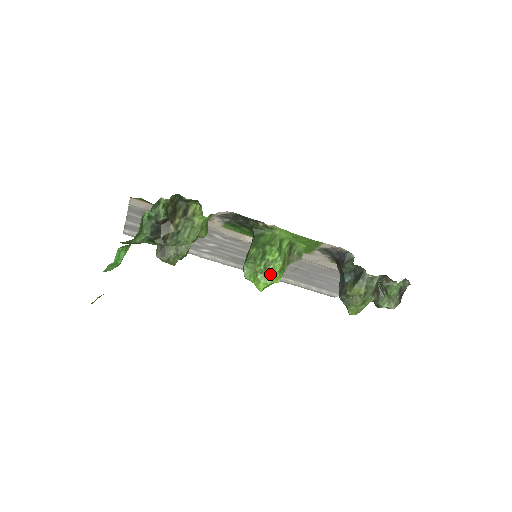
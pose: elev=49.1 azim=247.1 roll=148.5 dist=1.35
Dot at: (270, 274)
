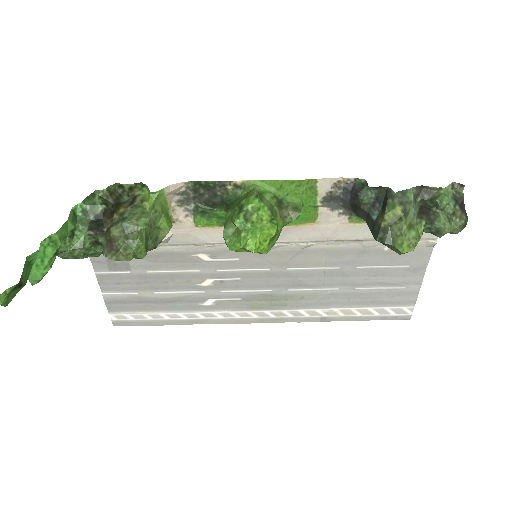
Dot at: (256, 225)
